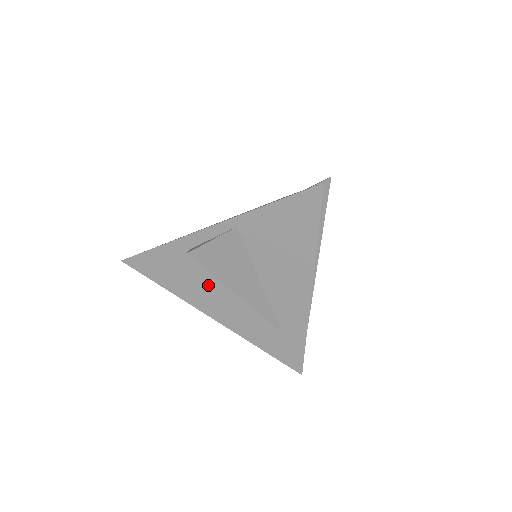
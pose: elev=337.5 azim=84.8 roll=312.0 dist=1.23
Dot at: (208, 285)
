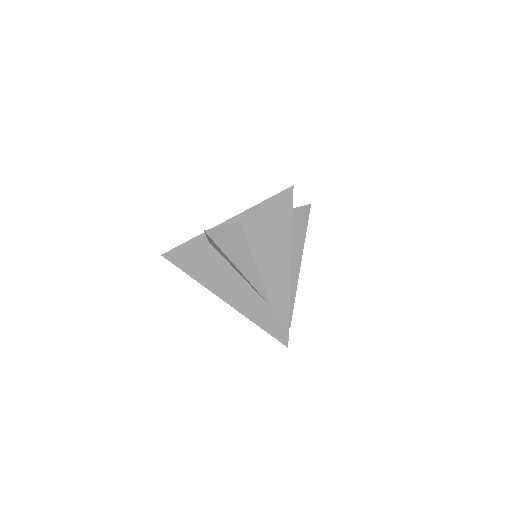
Dot at: (220, 270)
